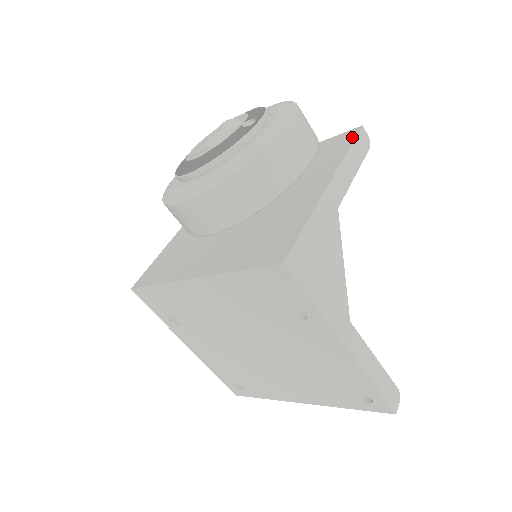
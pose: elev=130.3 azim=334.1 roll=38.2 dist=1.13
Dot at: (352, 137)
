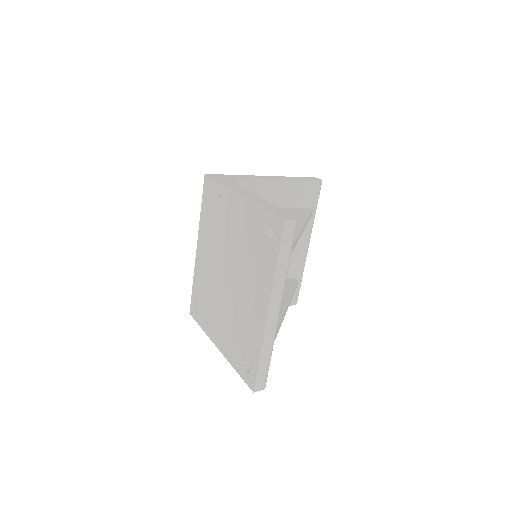
Dot at: occluded
